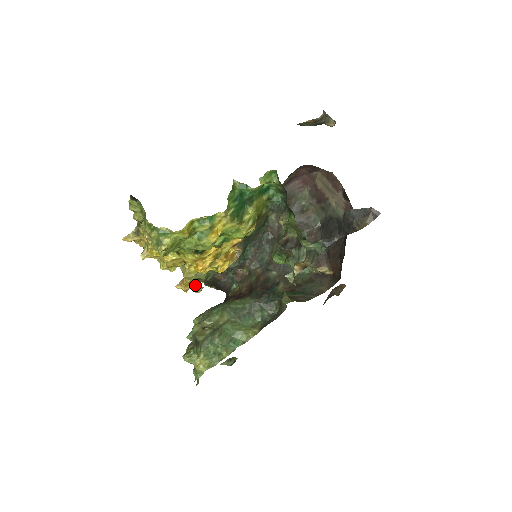
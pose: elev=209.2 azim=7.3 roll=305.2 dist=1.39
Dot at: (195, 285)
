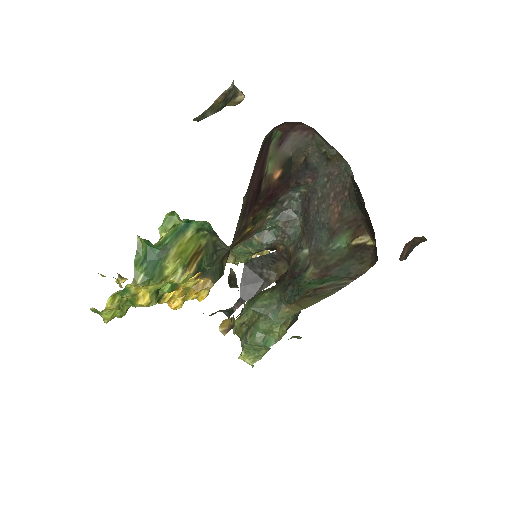
Dot at: occluded
